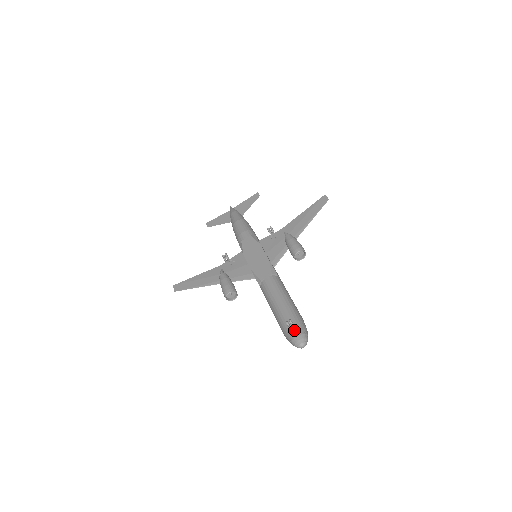
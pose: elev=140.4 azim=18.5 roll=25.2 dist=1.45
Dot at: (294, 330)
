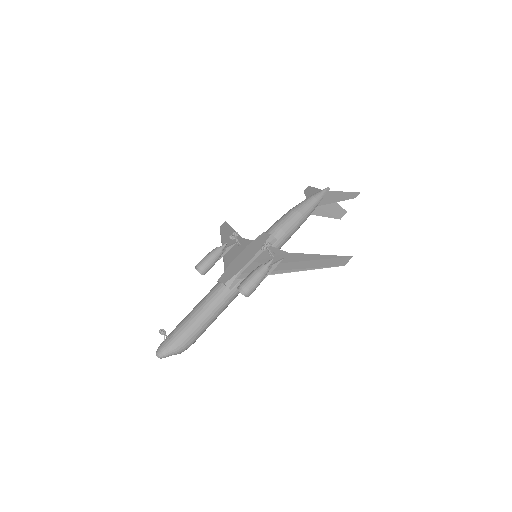
Dot at: (166, 340)
